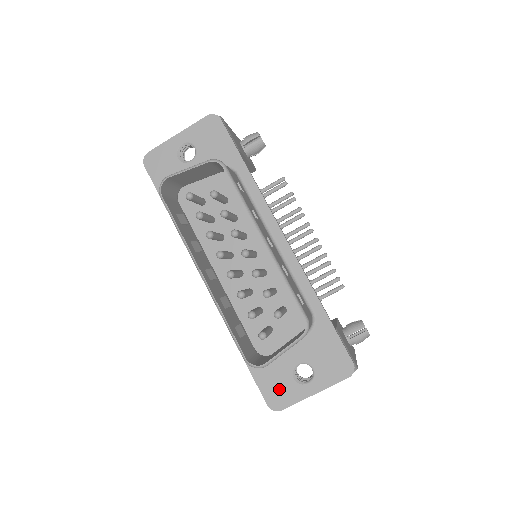
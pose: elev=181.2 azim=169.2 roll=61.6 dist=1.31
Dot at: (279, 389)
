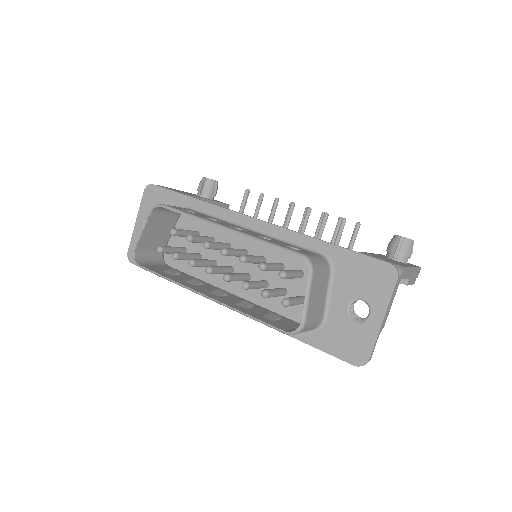
Dot at: (351, 342)
